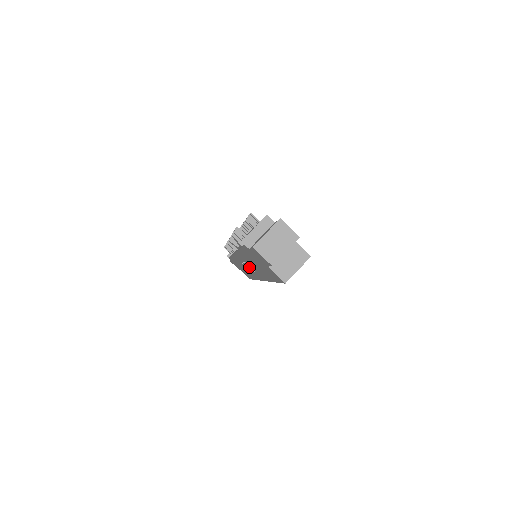
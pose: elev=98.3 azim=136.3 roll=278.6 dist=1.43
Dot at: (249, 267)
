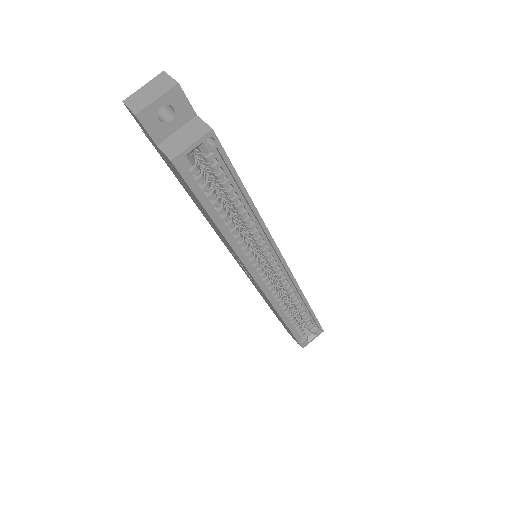
Dot at: occluded
